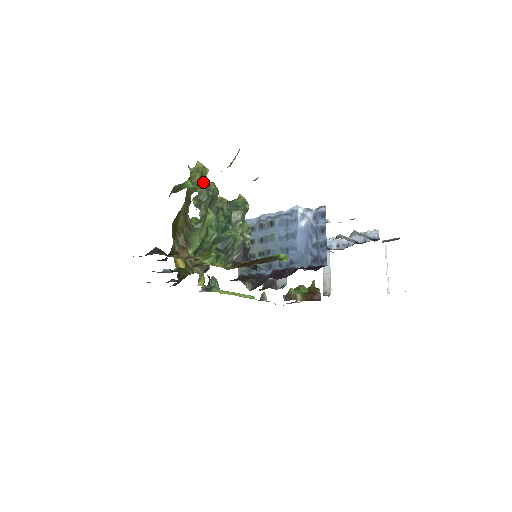
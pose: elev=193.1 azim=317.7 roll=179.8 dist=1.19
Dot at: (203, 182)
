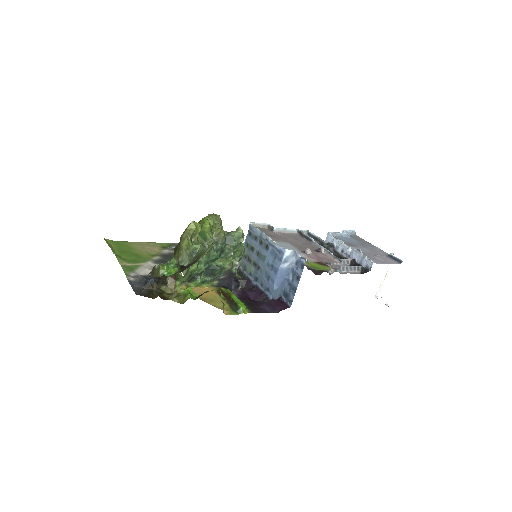
Dot at: (190, 245)
